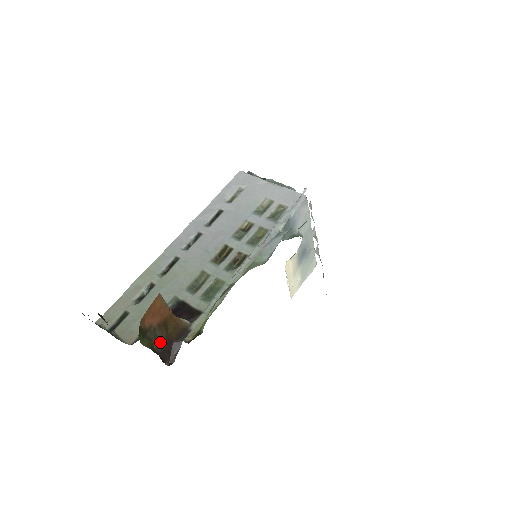
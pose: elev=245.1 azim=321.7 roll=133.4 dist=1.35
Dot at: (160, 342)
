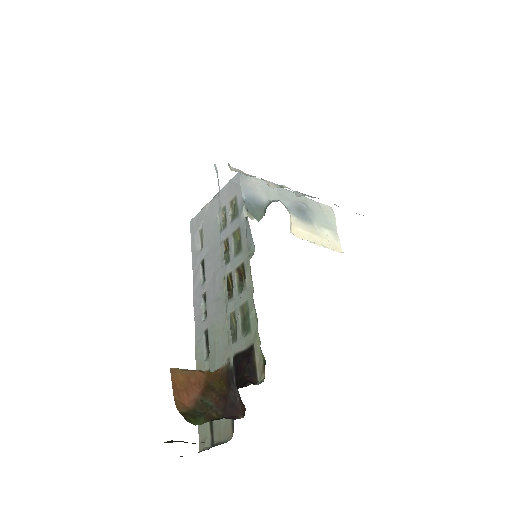
Dot at: (216, 406)
